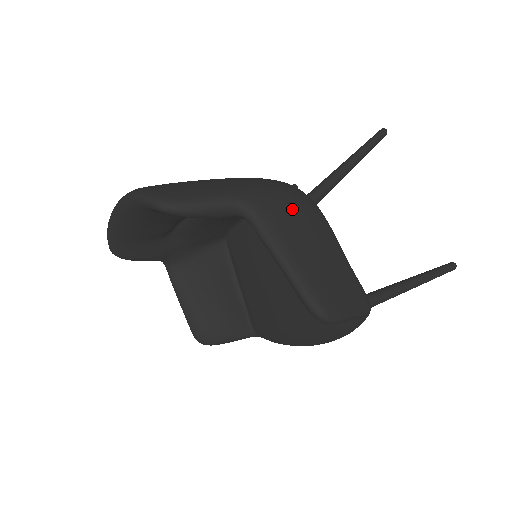
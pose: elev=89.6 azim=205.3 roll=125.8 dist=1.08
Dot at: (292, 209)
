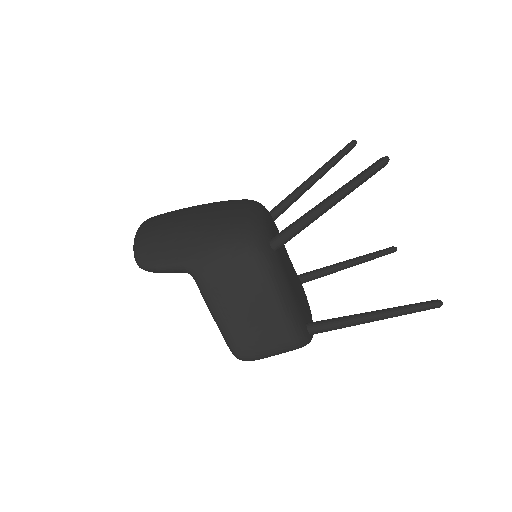
Dot at: (231, 275)
